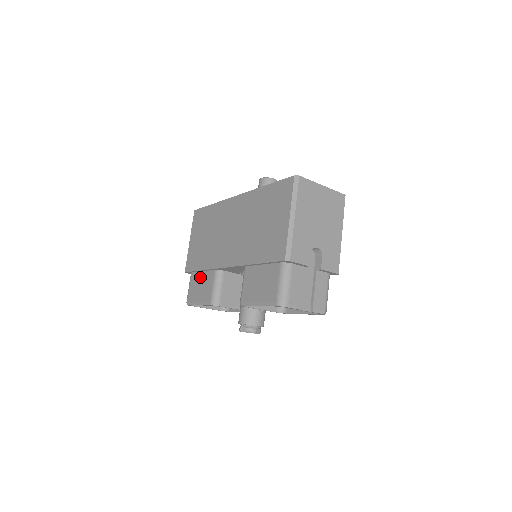
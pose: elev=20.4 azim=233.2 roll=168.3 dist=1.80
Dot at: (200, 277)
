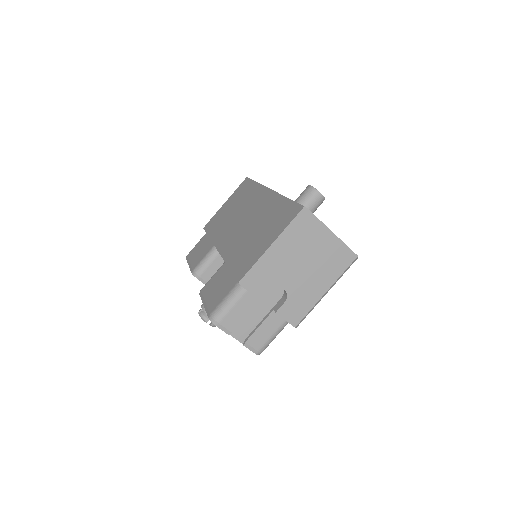
Dot at: (206, 241)
